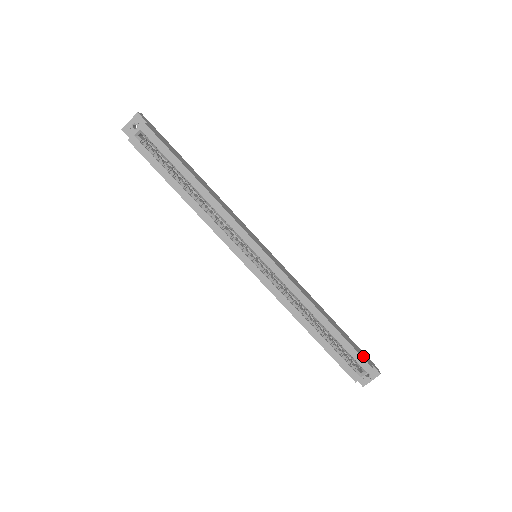
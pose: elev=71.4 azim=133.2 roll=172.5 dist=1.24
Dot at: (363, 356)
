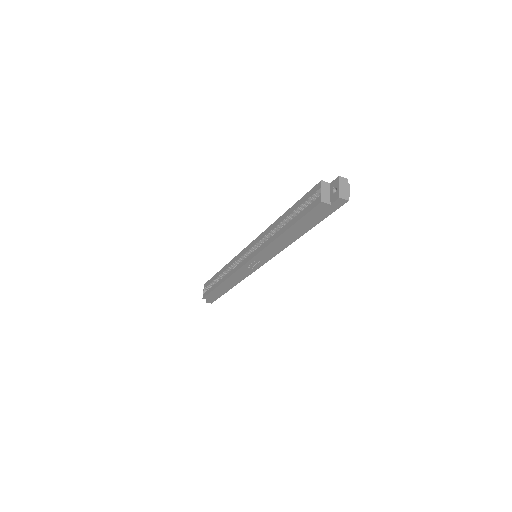
Dot at: occluded
